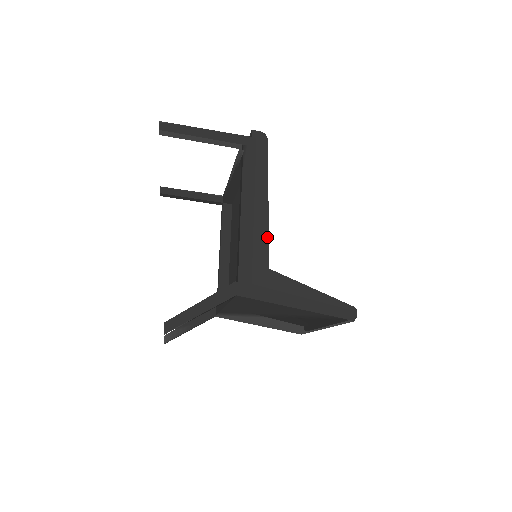
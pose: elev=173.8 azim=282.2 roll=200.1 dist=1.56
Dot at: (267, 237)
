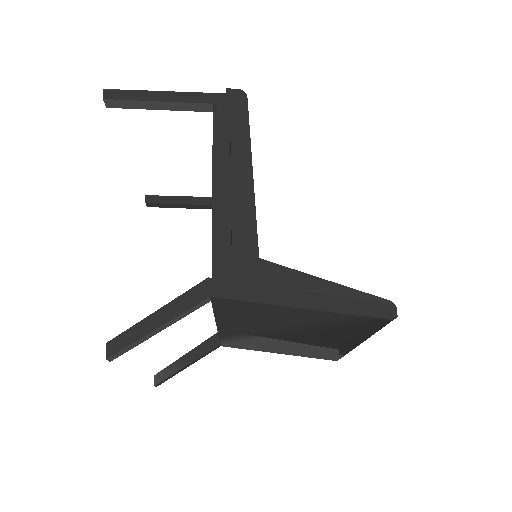
Dot at: (253, 216)
